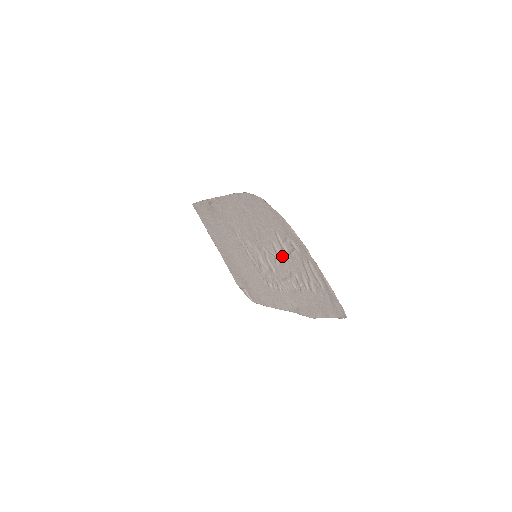
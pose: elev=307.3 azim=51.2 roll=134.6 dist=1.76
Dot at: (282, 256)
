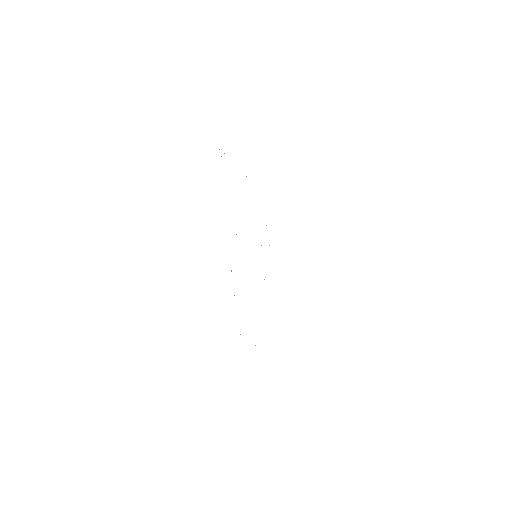
Dot at: occluded
